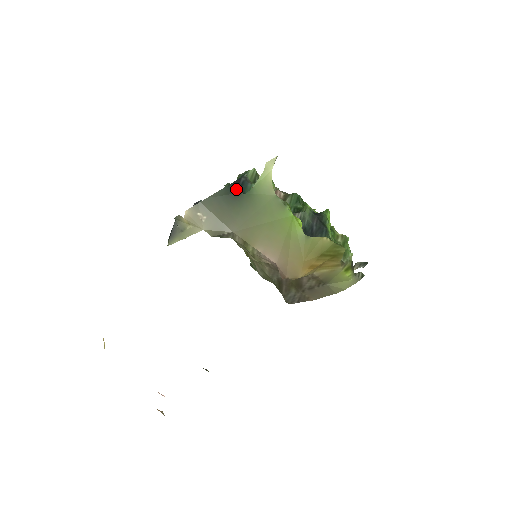
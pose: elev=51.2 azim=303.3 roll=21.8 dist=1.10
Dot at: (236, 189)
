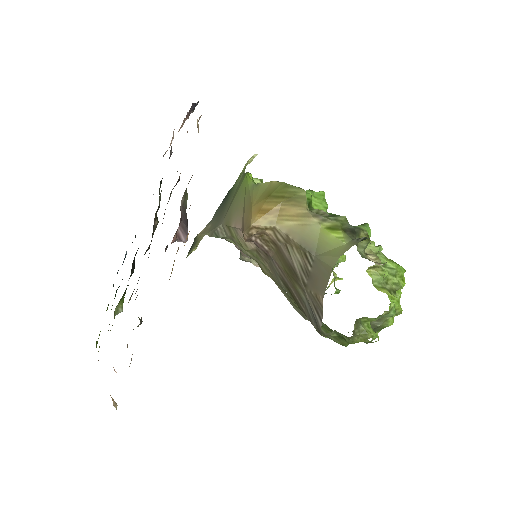
Dot at: occluded
